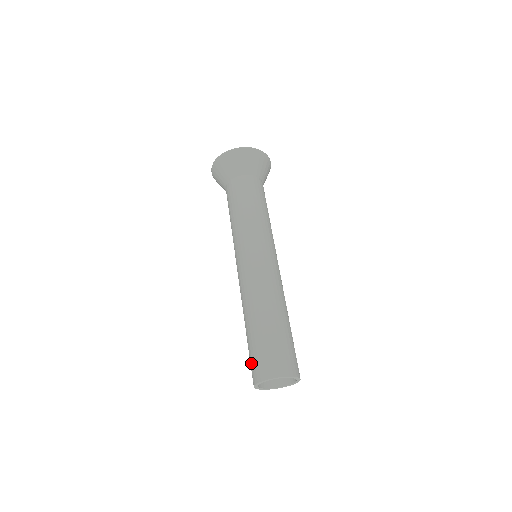
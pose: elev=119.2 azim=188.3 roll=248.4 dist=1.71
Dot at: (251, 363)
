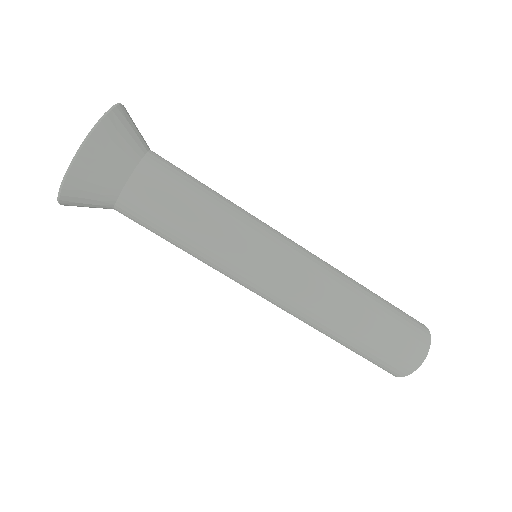
Dot at: (378, 365)
